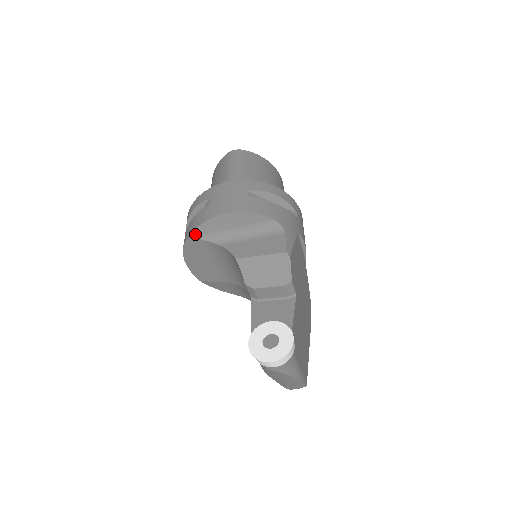
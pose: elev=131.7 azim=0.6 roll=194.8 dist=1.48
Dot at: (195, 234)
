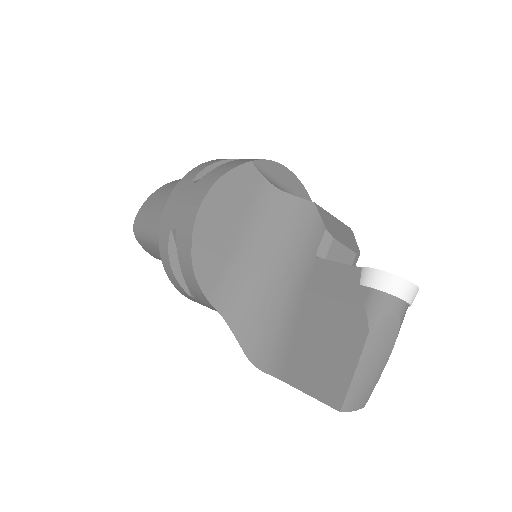
Dot at: (257, 164)
